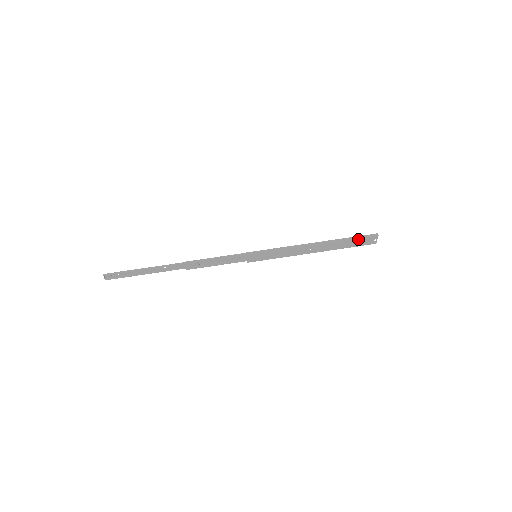
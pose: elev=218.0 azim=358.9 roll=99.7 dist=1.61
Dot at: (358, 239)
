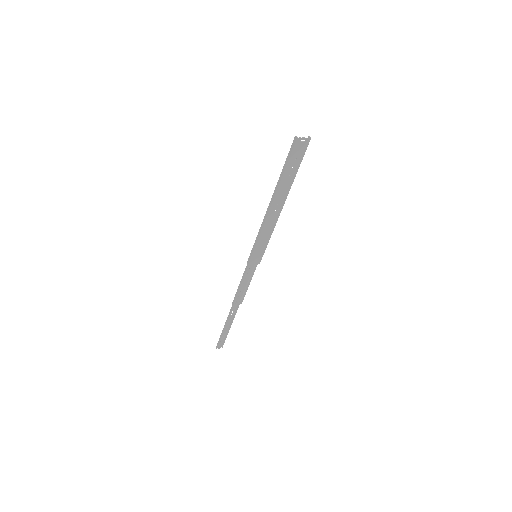
Dot at: (289, 162)
